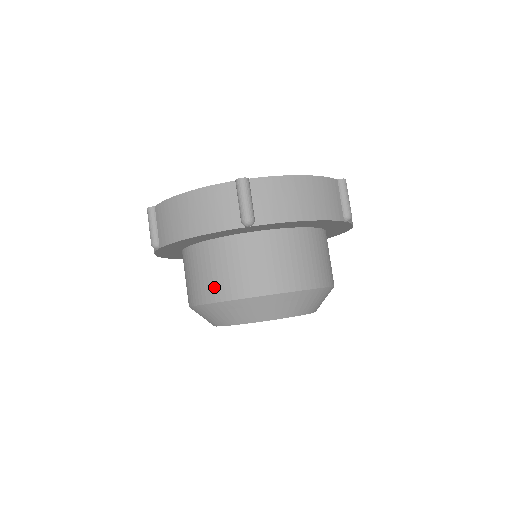
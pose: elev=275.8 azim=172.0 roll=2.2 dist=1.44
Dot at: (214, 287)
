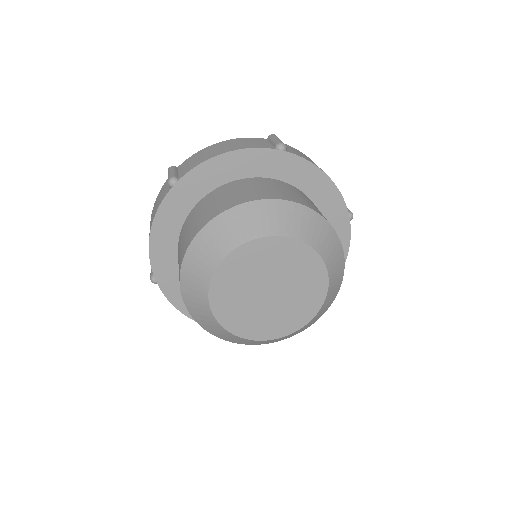
Dot at: (237, 198)
